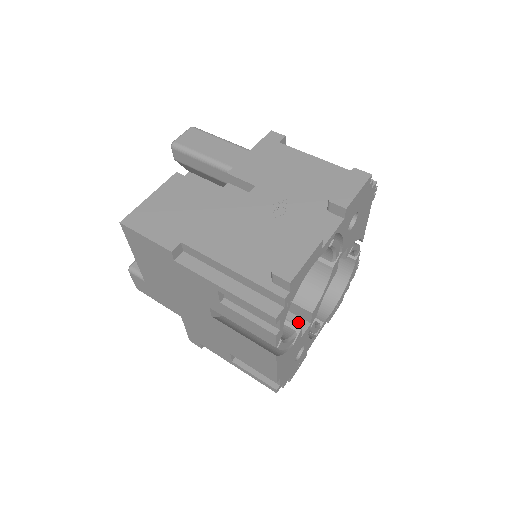
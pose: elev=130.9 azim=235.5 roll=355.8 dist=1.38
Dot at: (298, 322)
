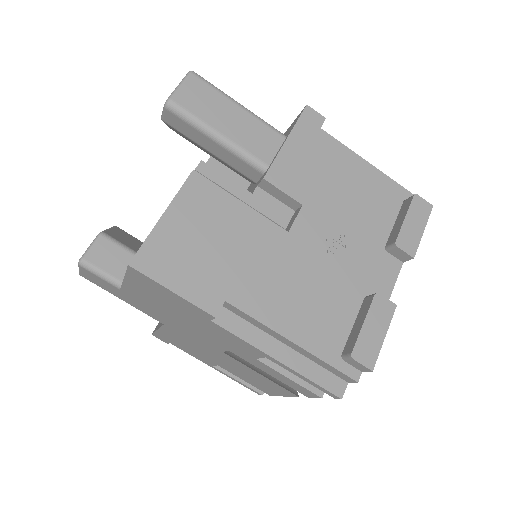
Dot at: occluded
